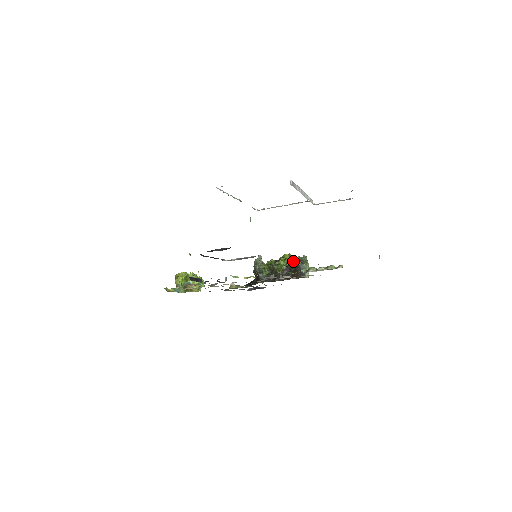
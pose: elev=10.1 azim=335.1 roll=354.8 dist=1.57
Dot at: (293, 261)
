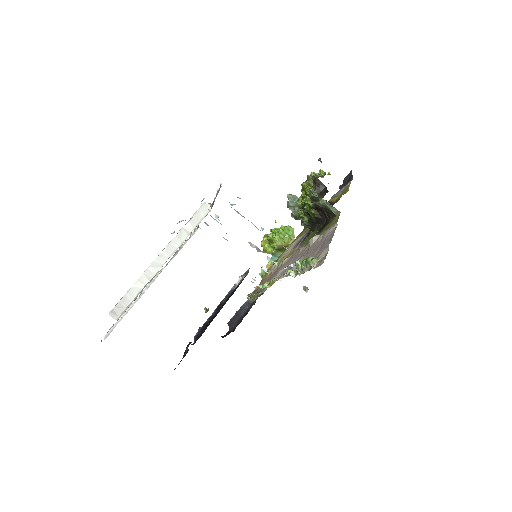
Dot at: (316, 186)
